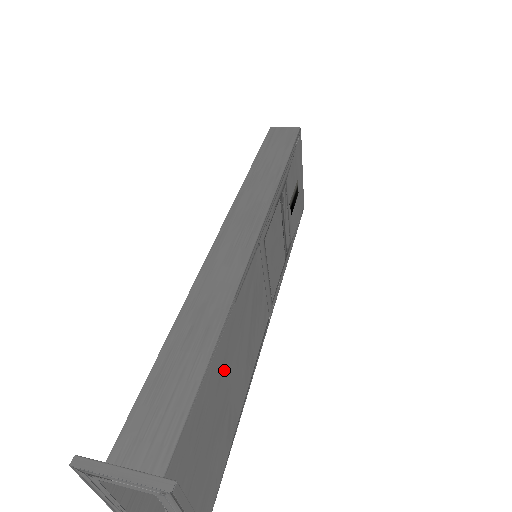
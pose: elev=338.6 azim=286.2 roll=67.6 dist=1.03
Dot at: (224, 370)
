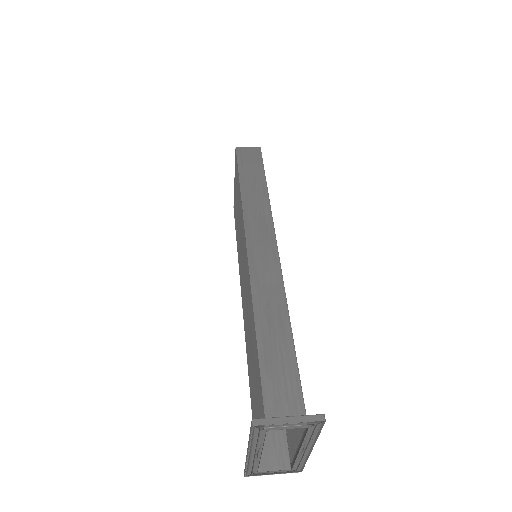
Dot at: occluded
